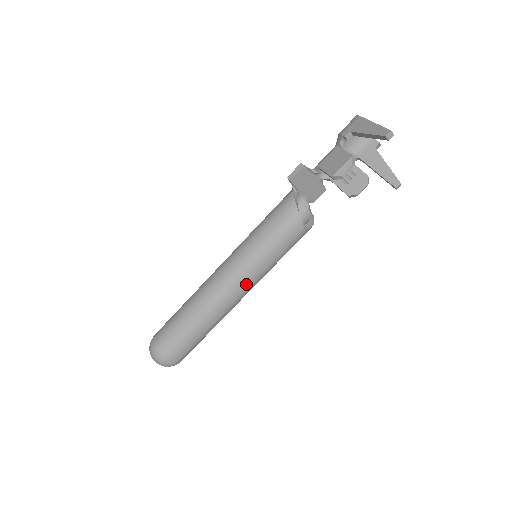
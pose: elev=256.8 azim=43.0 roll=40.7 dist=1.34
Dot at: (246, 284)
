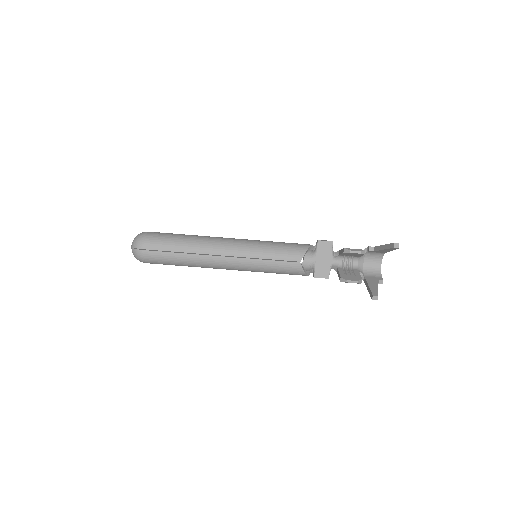
Dot at: (236, 253)
